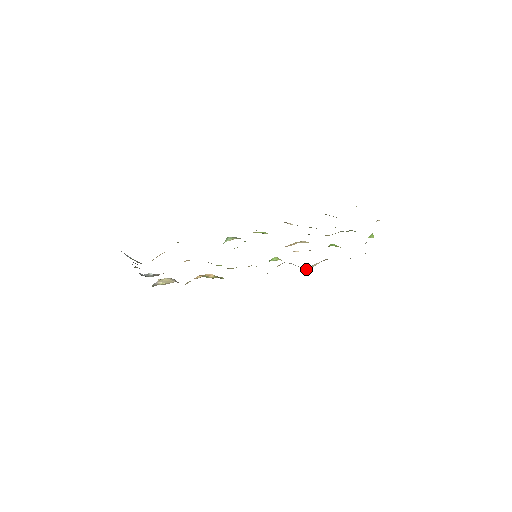
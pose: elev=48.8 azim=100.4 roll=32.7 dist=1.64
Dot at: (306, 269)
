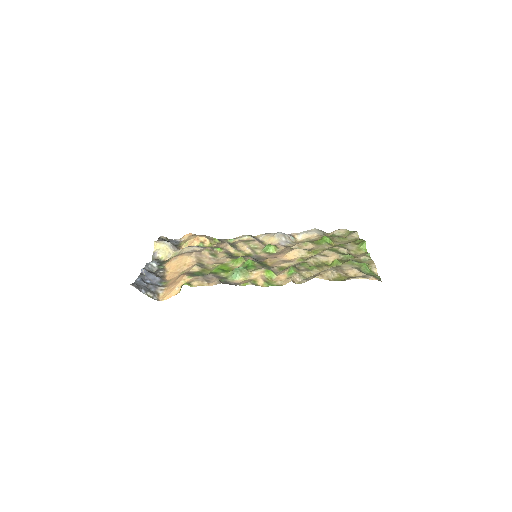
Dot at: (296, 237)
